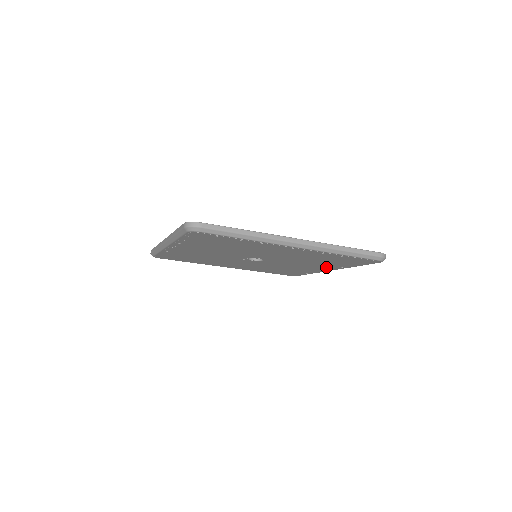
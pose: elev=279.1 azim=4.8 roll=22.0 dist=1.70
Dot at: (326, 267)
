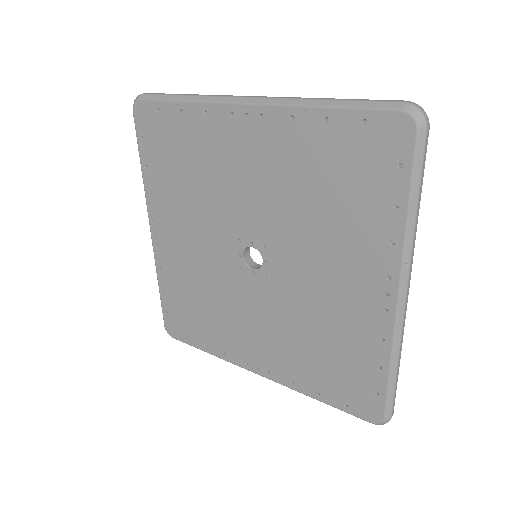
Dot at: (369, 263)
